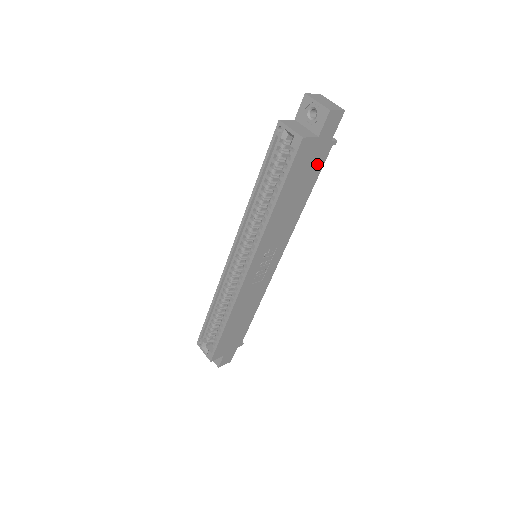
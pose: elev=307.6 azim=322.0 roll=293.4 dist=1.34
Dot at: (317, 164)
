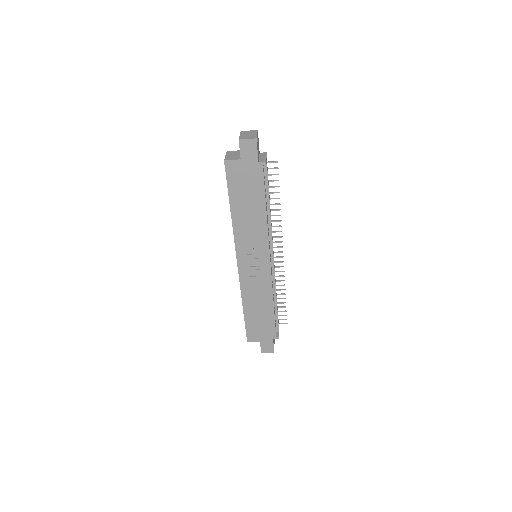
Dot at: (256, 180)
